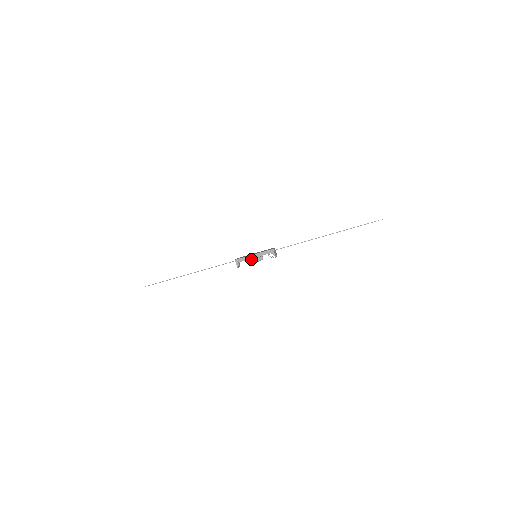
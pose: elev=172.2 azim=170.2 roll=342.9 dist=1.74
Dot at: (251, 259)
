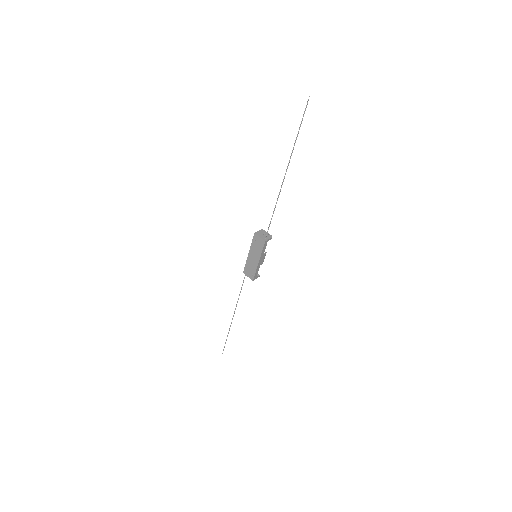
Dot at: (261, 264)
